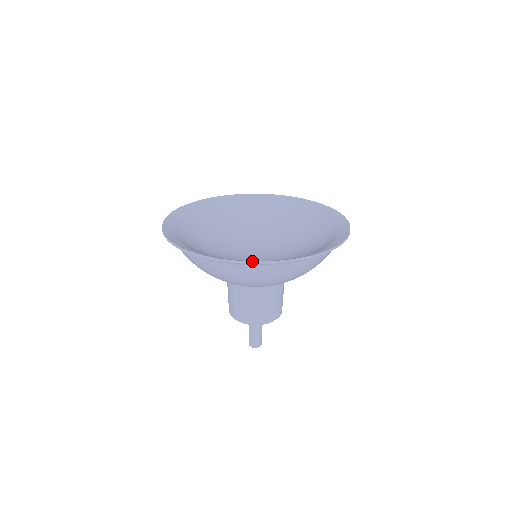
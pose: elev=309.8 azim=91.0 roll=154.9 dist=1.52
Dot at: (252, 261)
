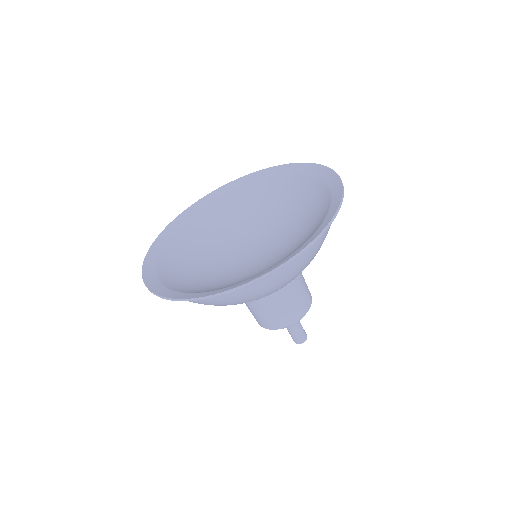
Dot at: (318, 234)
